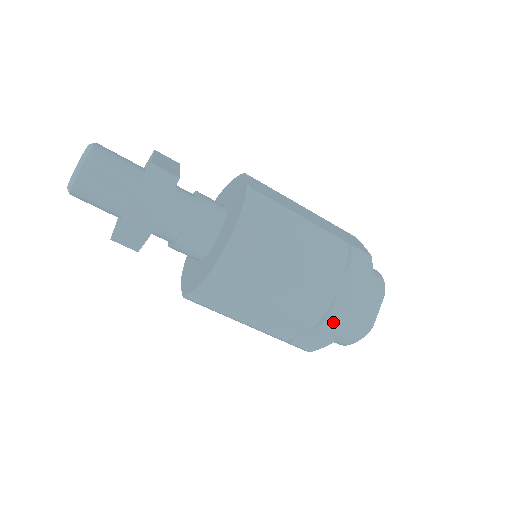
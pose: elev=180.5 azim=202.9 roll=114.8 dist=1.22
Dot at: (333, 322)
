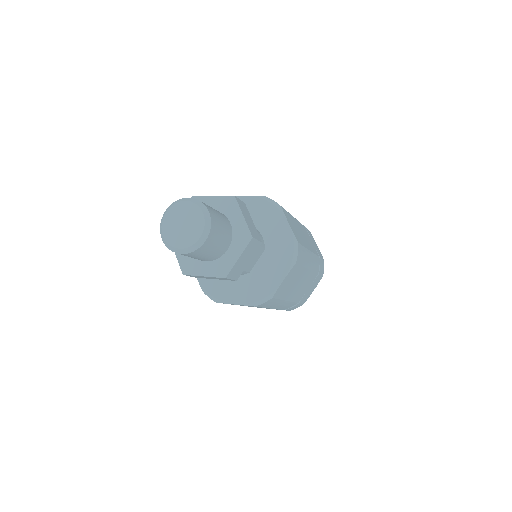
Dot at: (293, 308)
